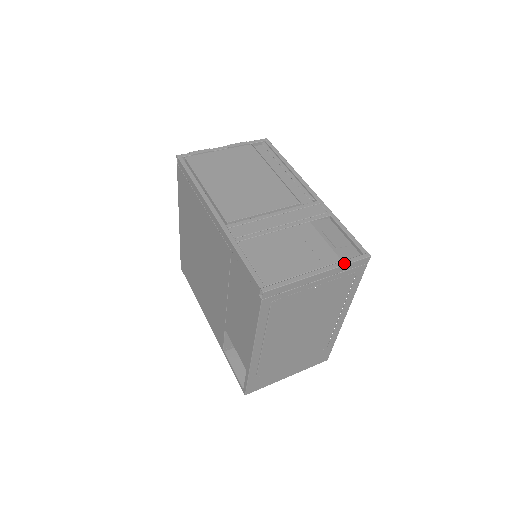
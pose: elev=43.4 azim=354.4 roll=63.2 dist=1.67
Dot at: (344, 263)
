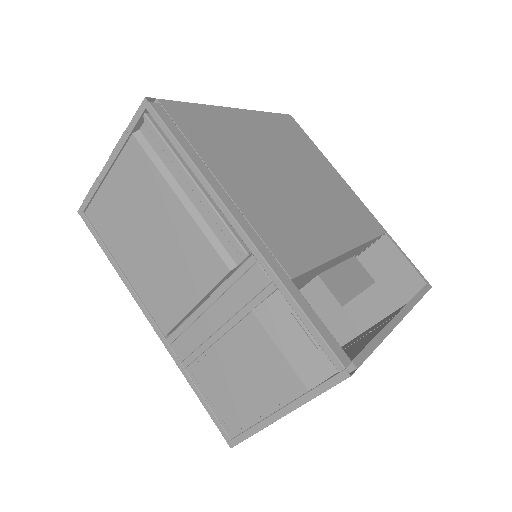
Dot at: (312, 396)
